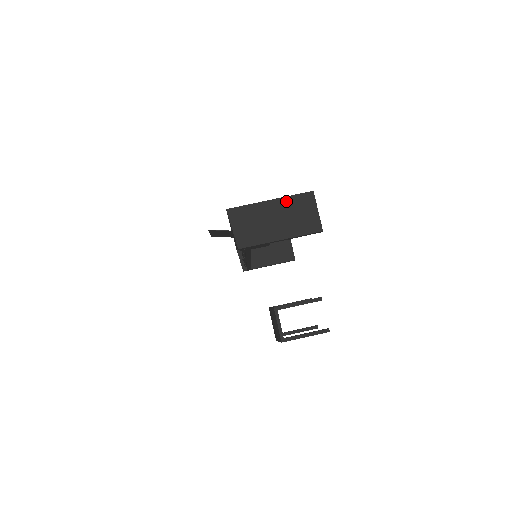
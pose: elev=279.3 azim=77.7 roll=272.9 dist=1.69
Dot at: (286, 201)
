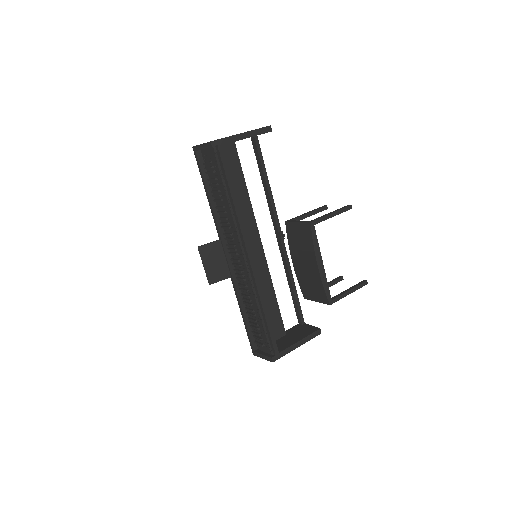
Dot at: occluded
